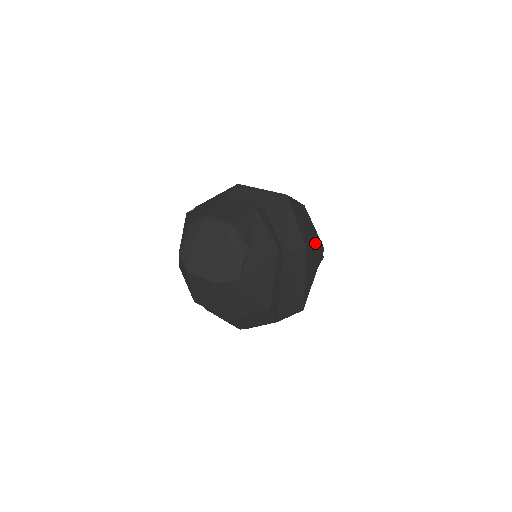
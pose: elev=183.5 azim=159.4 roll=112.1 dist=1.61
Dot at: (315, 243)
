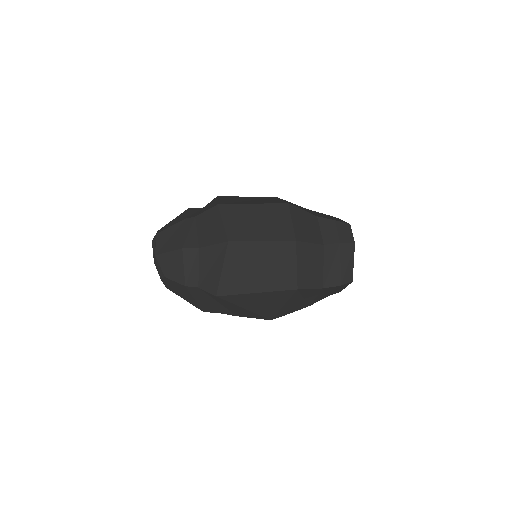
Dot at: (264, 286)
